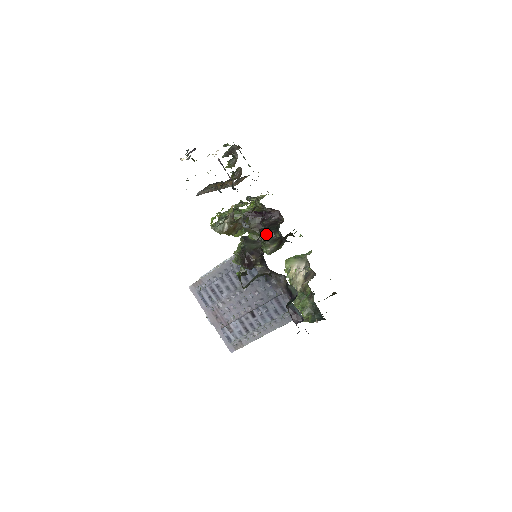
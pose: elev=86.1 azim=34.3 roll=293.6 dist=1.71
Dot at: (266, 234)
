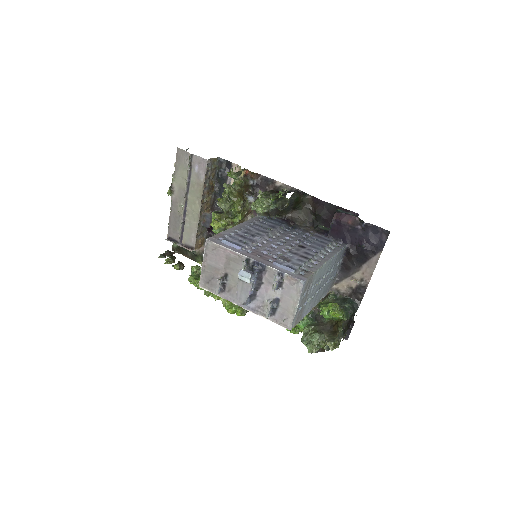
Dot at: occluded
